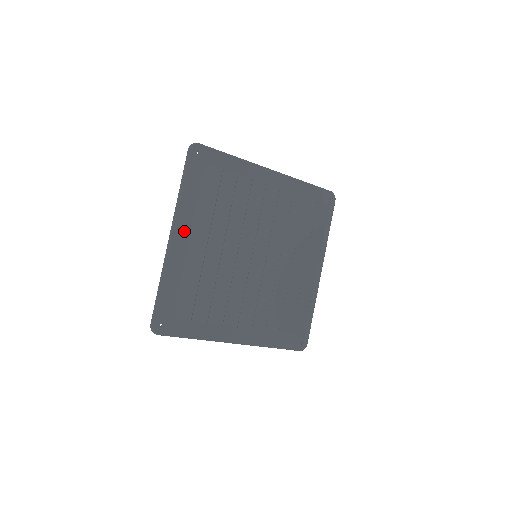
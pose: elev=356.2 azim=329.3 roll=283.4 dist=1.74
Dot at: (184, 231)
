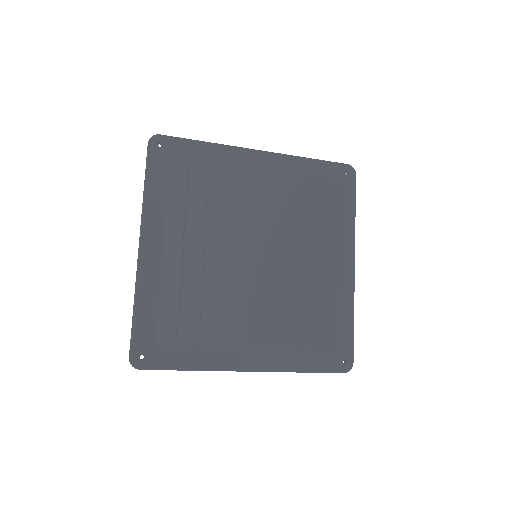
Dot at: (155, 238)
